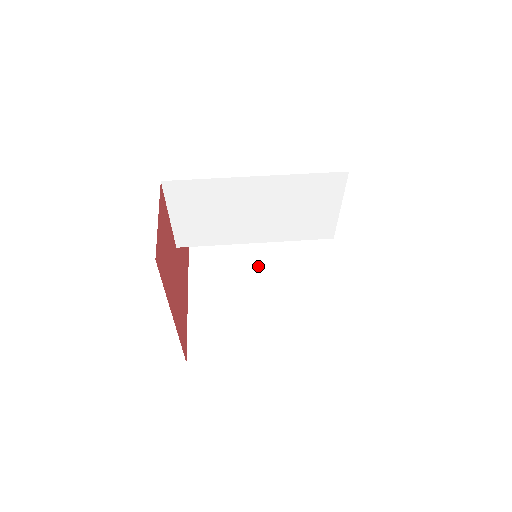
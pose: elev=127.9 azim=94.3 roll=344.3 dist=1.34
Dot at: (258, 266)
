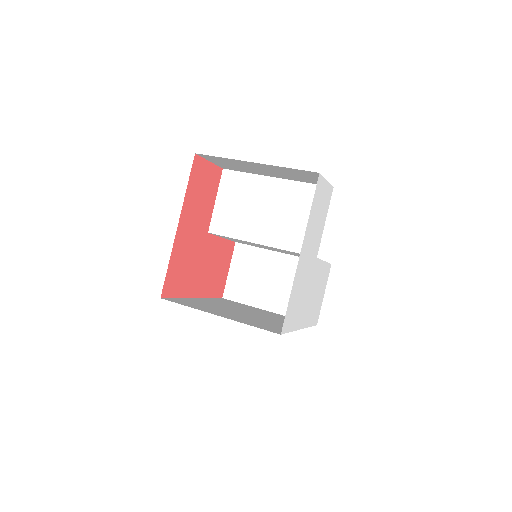
Dot at: (258, 313)
